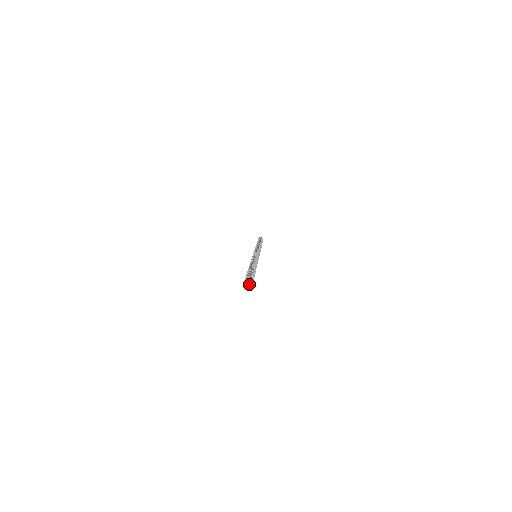
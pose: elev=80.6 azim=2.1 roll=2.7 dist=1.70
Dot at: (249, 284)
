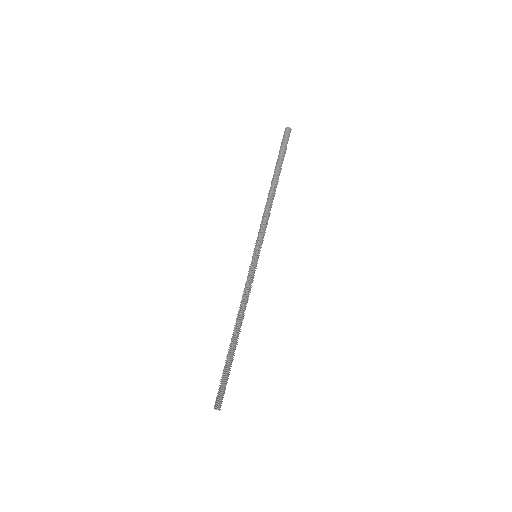
Dot at: occluded
